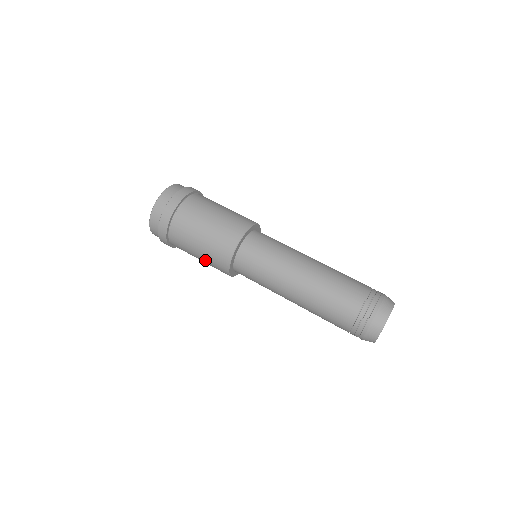
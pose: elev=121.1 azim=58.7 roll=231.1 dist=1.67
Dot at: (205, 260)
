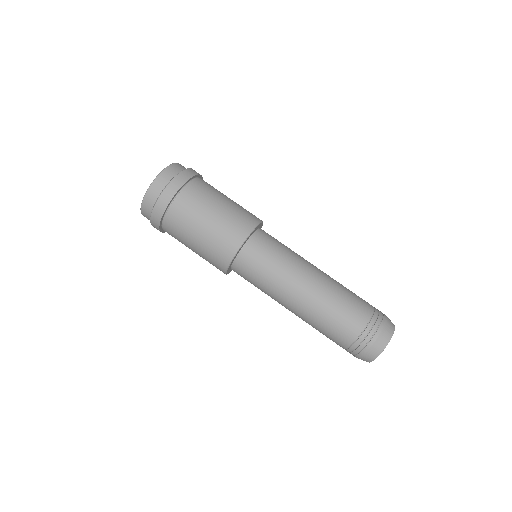
Dot at: (201, 254)
